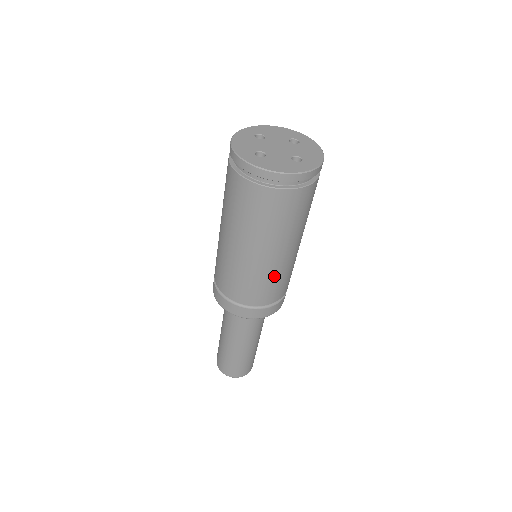
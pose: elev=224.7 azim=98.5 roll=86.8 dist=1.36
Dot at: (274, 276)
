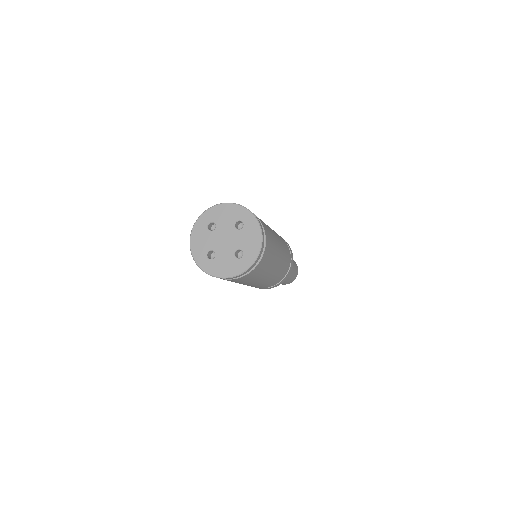
Dot at: (266, 283)
